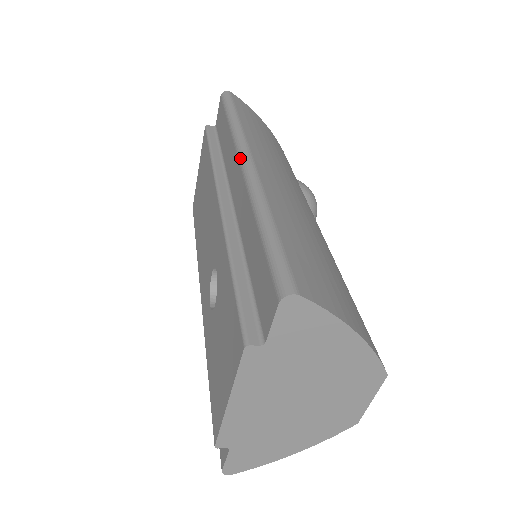
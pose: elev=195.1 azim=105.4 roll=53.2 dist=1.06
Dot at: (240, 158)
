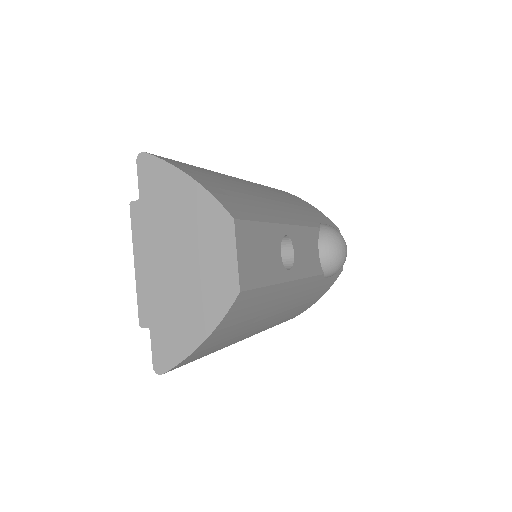
Dot at: occluded
